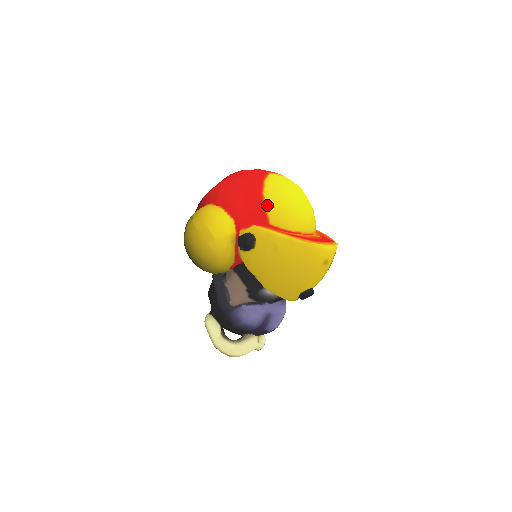
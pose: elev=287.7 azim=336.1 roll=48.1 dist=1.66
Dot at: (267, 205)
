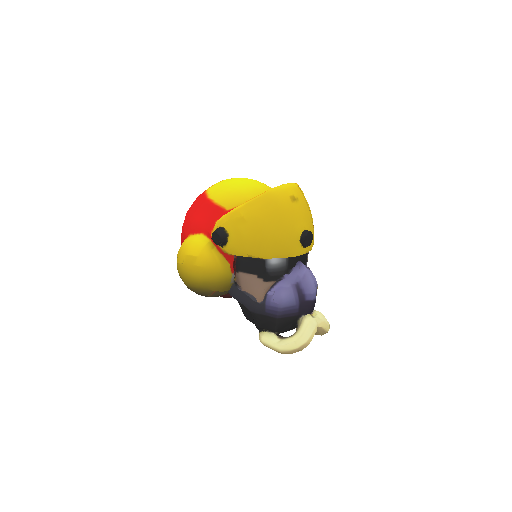
Dot at: (216, 201)
